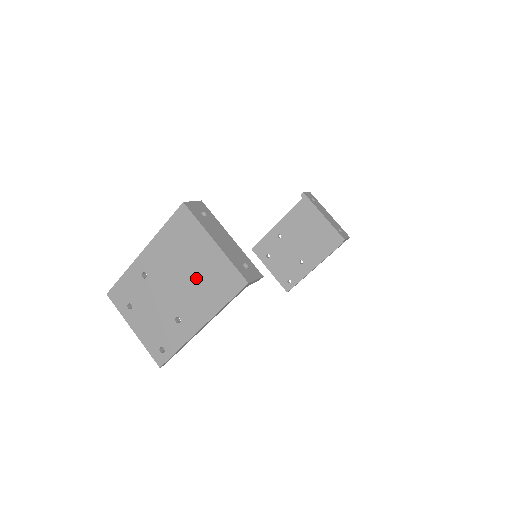
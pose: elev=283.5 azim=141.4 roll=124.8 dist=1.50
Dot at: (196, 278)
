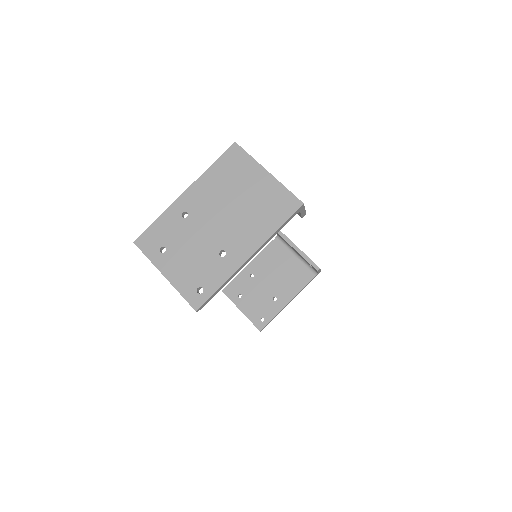
Dot at: (246, 208)
